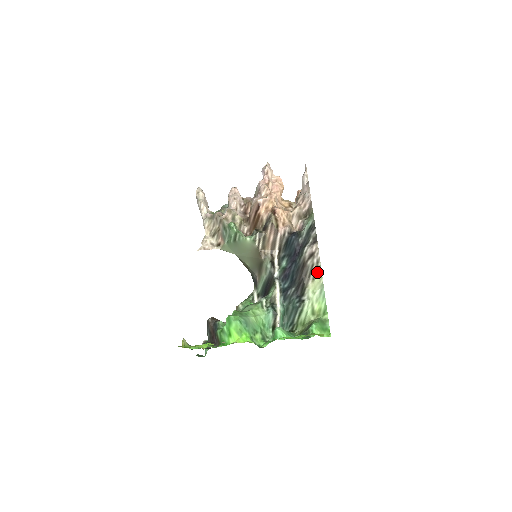
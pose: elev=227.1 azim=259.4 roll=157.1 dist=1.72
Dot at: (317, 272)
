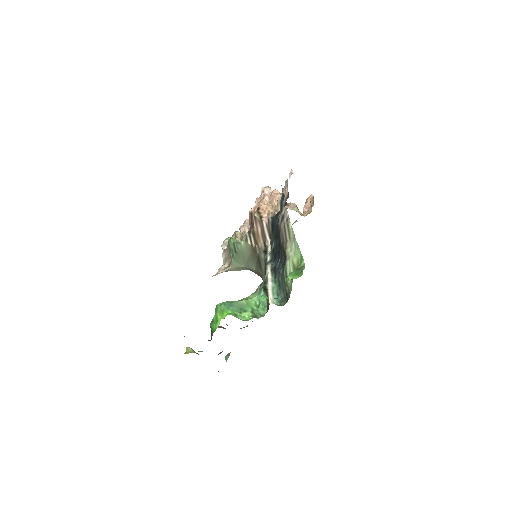
Dot at: (289, 229)
